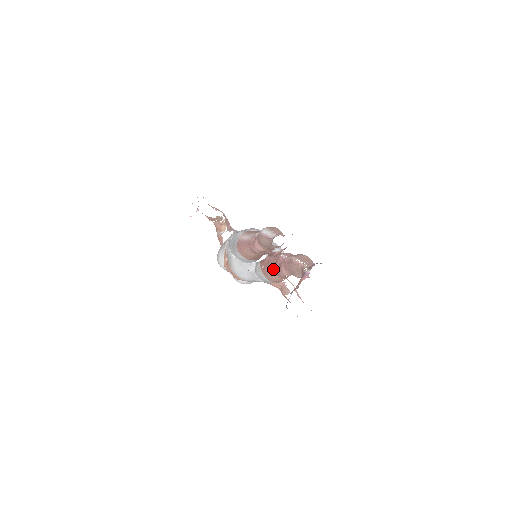
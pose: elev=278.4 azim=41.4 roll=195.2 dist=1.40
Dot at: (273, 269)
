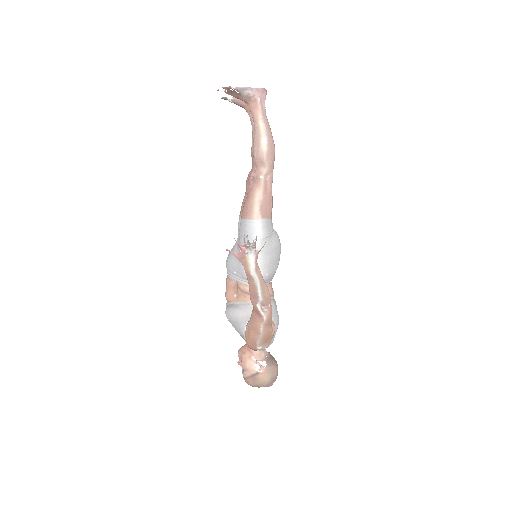
Dot at: occluded
